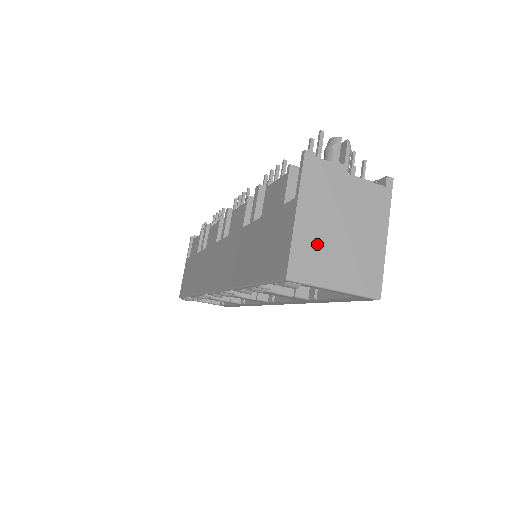
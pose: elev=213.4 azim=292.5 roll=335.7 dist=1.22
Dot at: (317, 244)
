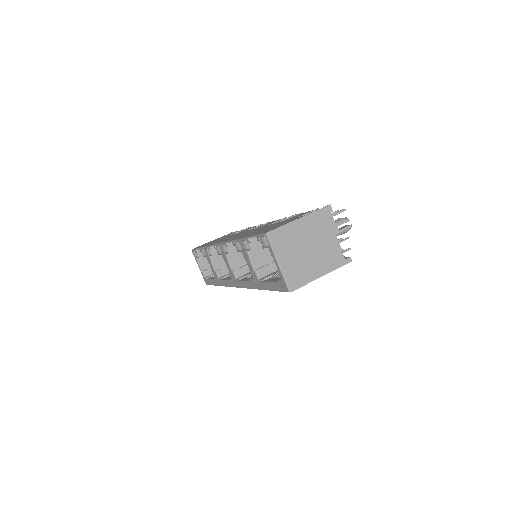
Dot at: (293, 239)
